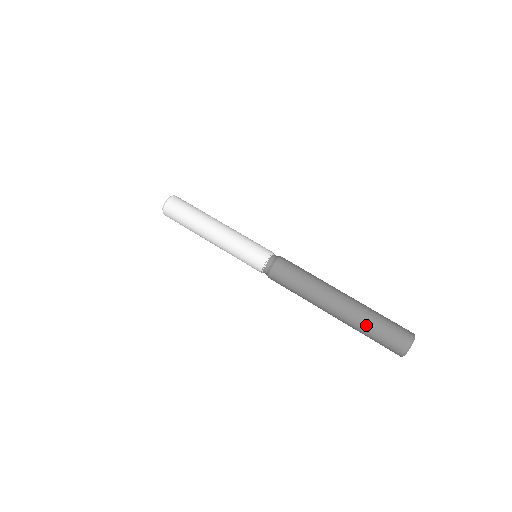
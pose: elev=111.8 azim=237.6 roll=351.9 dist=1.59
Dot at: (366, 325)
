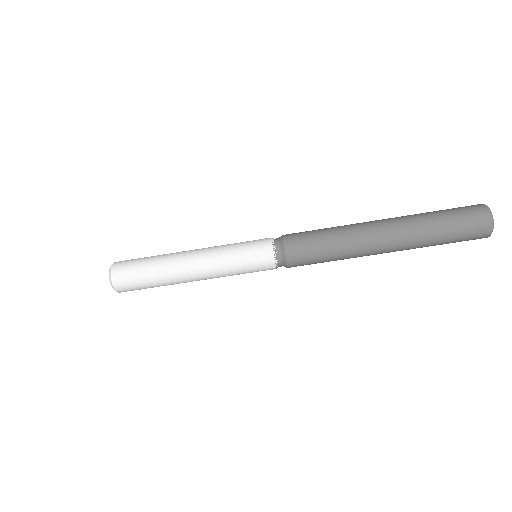
Dot at: (430, 244)
